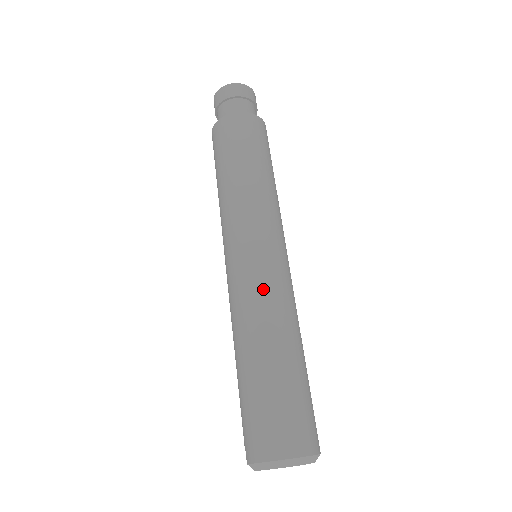
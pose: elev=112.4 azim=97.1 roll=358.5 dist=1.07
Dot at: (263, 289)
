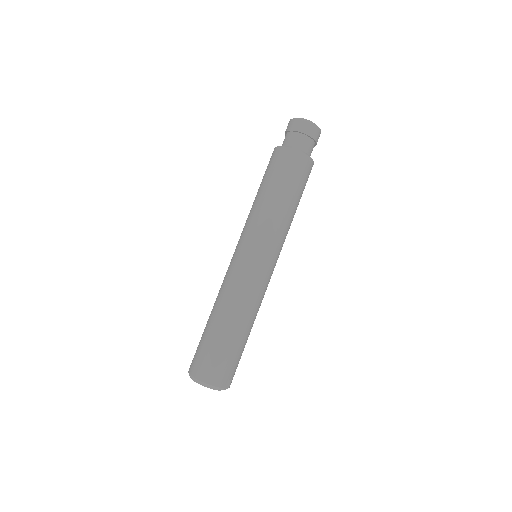
Dot at: (235, 283)
